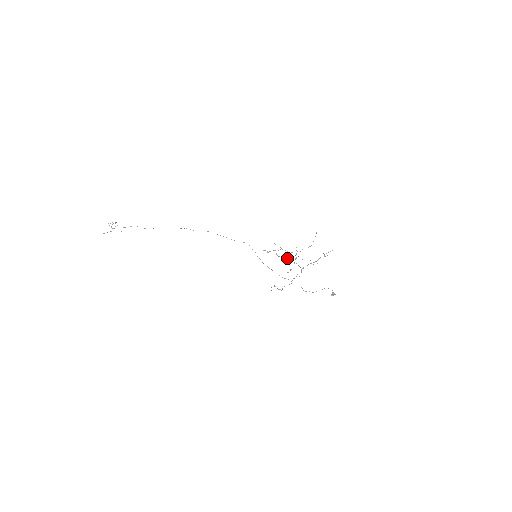
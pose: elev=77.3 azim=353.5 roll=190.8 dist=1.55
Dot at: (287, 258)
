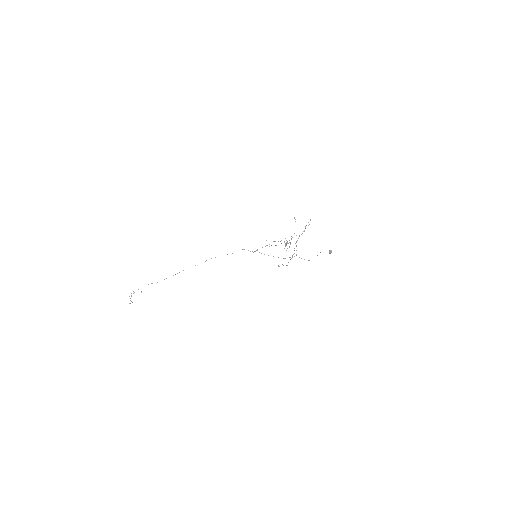
Dot at: occluded
